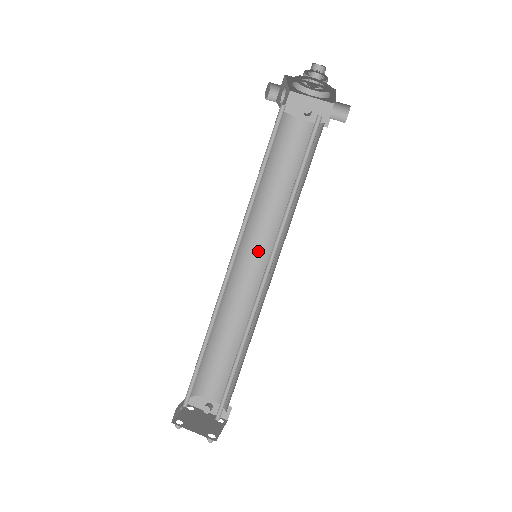
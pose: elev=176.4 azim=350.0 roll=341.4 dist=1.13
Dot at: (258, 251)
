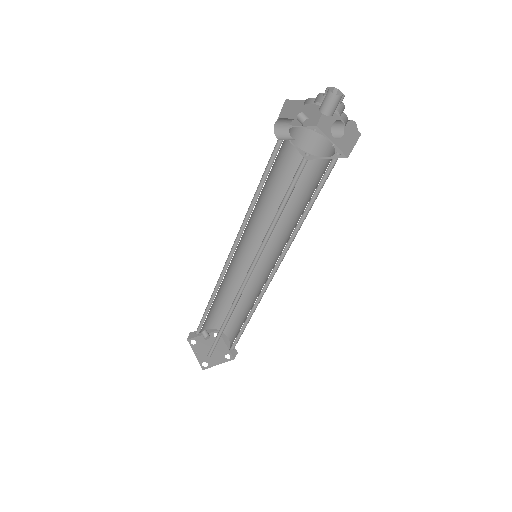
Dot at: (245, 240)
